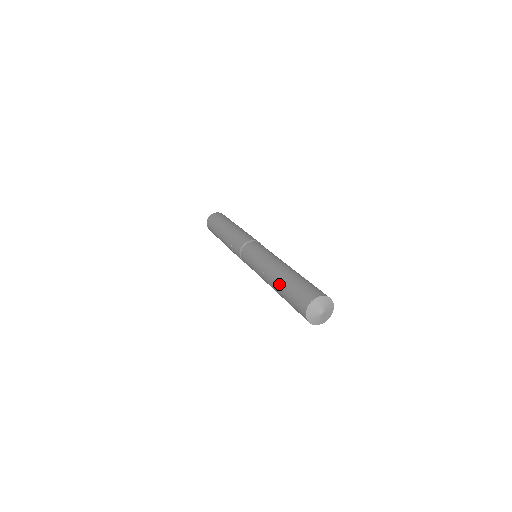
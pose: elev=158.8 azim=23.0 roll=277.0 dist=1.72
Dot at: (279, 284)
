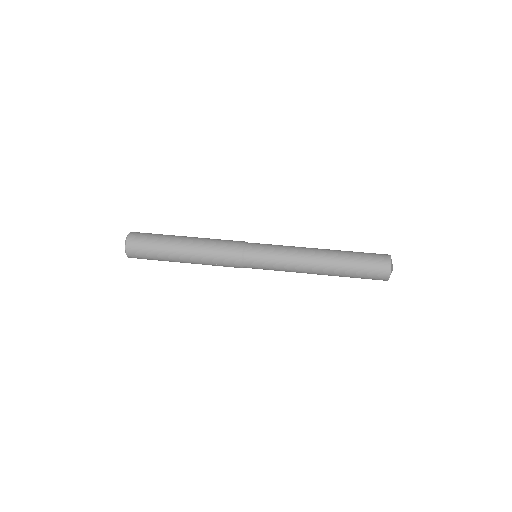
Dot at: (337, 273)
